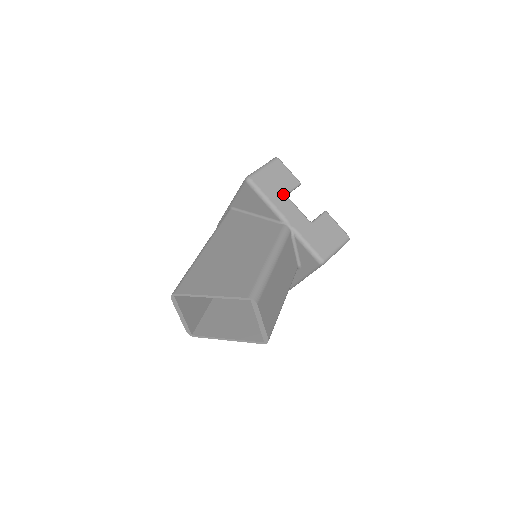
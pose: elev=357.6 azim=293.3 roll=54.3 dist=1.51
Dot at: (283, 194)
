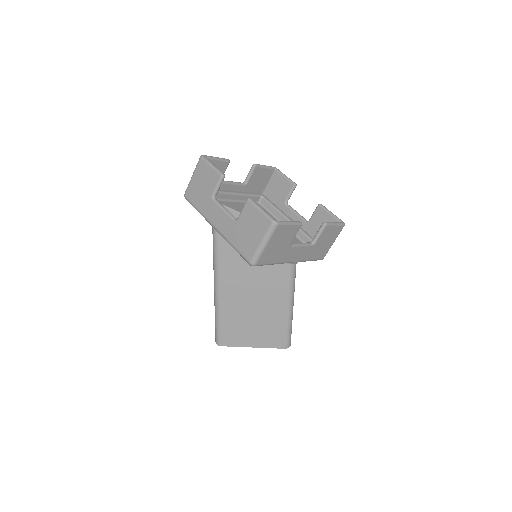
Dot at: (287, 249)
